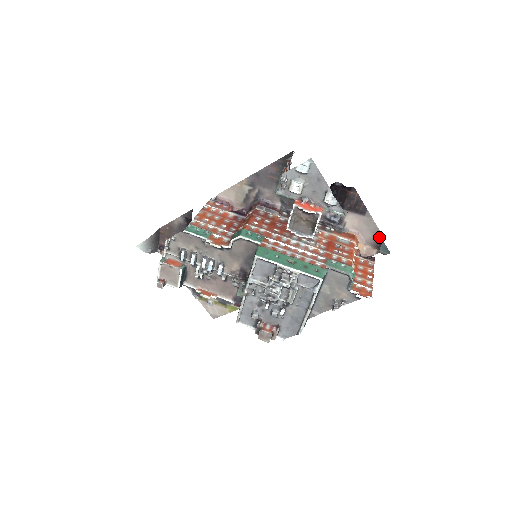
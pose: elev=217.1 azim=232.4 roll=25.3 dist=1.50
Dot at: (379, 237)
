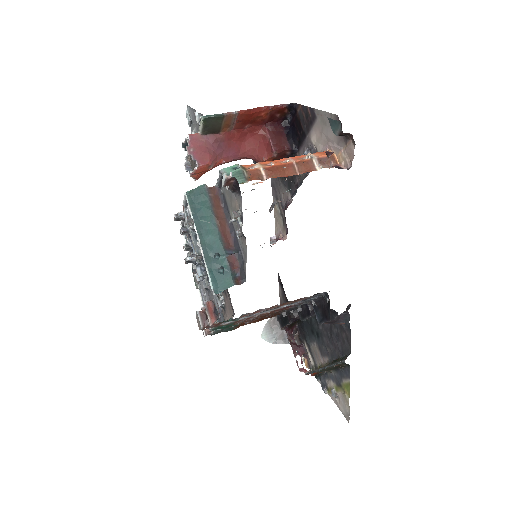
Dot at: occluded
